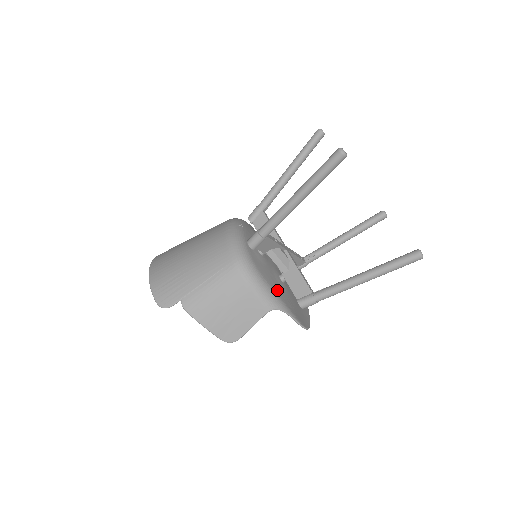
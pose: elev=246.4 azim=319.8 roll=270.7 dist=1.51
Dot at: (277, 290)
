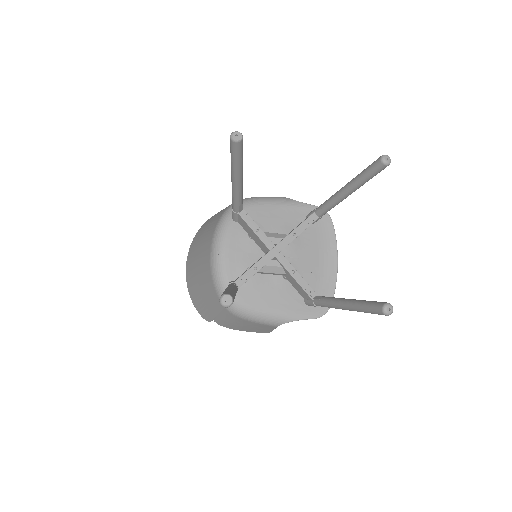
Dot at: (279, 305)
